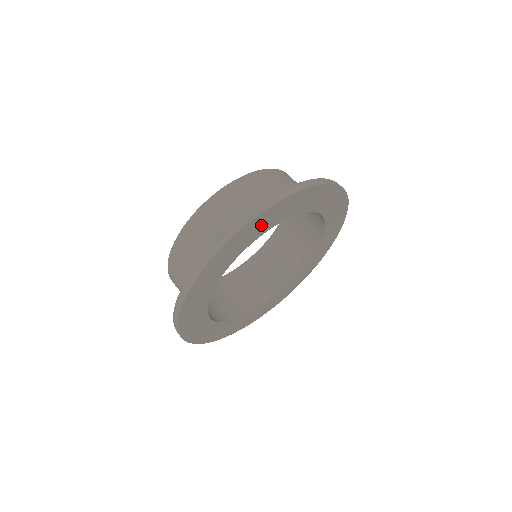
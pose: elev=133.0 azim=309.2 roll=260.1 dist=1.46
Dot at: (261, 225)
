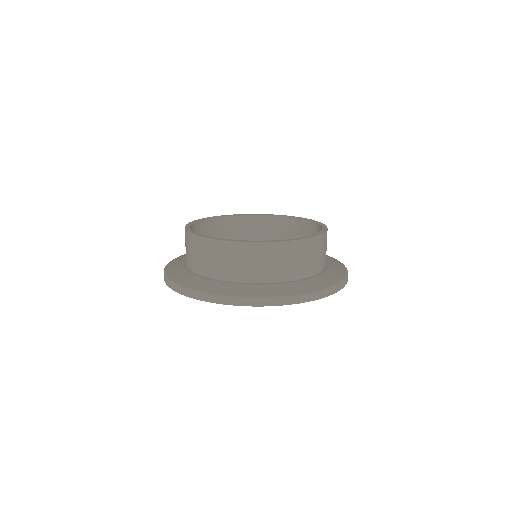
Dot at: occluded
